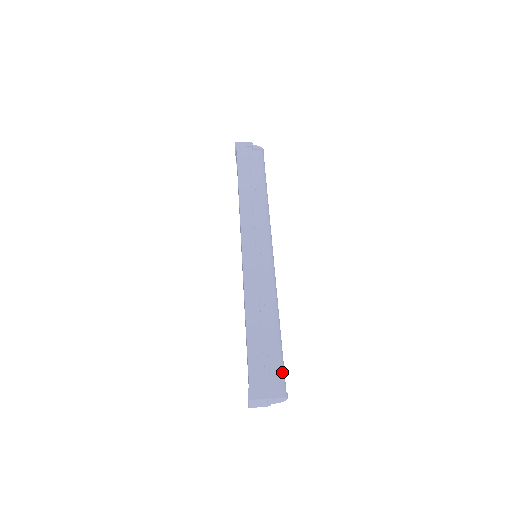
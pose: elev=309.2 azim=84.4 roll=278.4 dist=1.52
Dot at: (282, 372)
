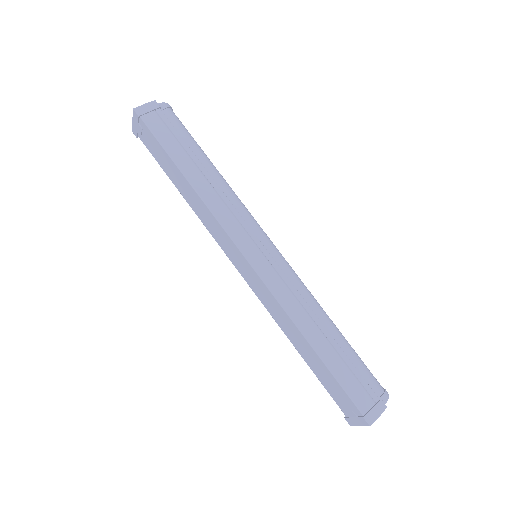
Dot at: (370, 372)
